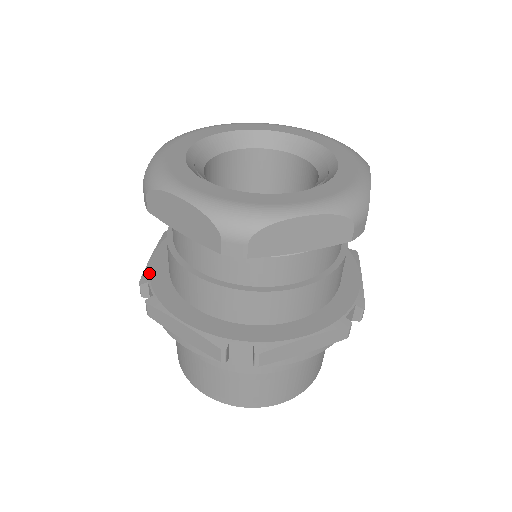
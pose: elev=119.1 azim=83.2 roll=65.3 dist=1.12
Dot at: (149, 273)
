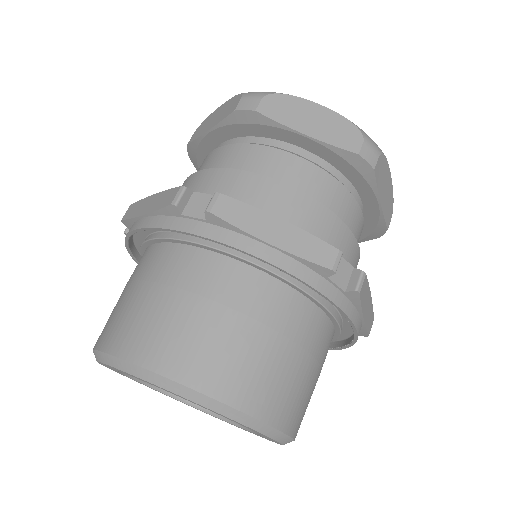
Dot at: occluded
